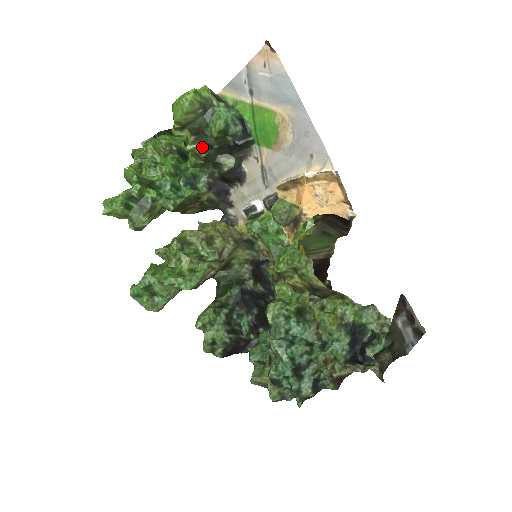
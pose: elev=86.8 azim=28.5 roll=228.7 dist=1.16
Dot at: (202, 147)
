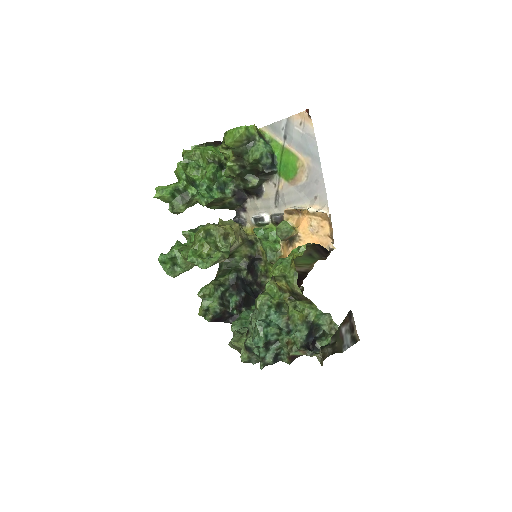
Dot at: (238, 166)
